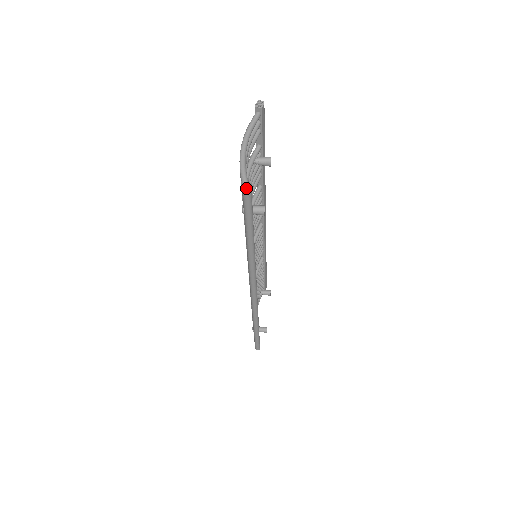
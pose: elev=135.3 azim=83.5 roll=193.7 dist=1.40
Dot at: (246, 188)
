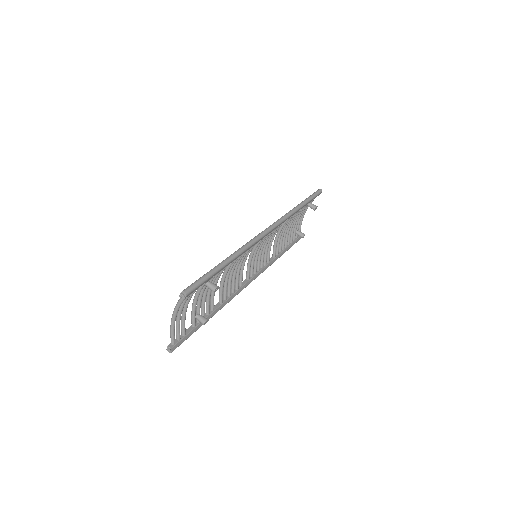
Dot at: (168, 351)
